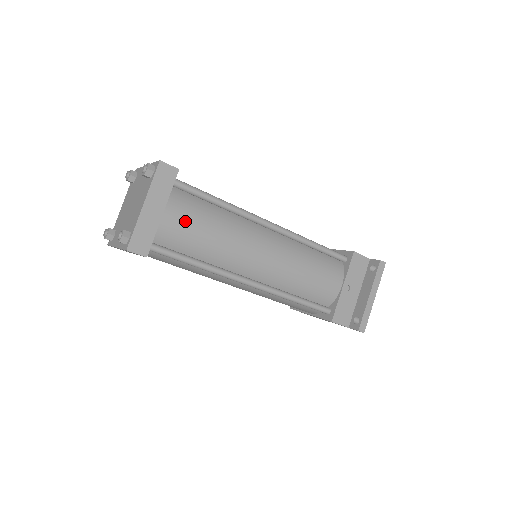
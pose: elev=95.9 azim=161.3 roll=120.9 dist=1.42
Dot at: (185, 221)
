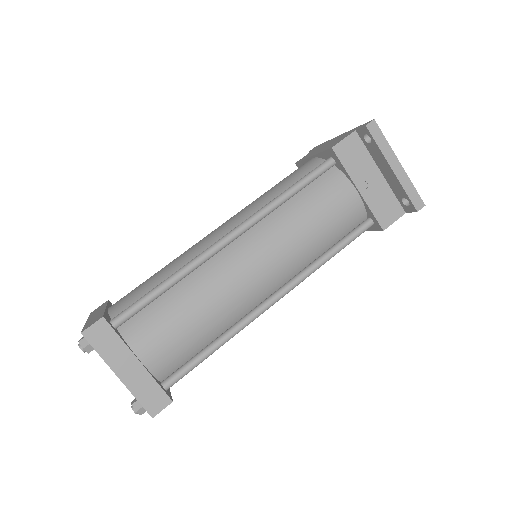
Dot at: (162, 340)
